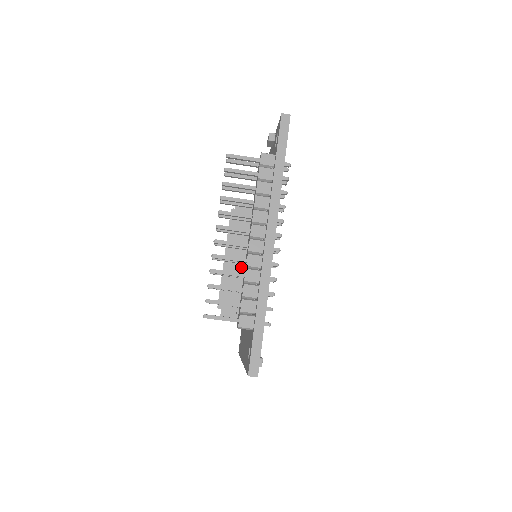
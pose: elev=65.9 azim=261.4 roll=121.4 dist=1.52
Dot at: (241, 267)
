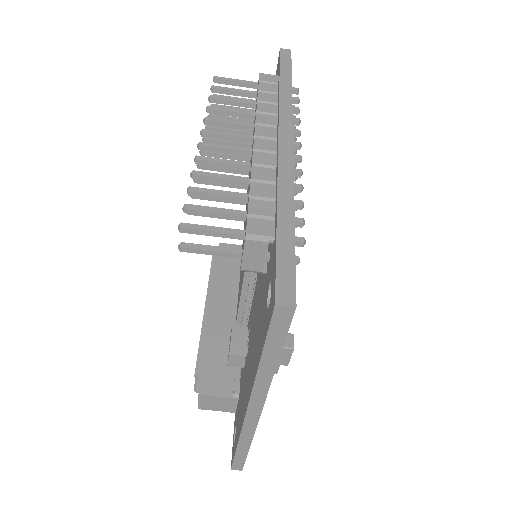
Dot at: (230, 319)
